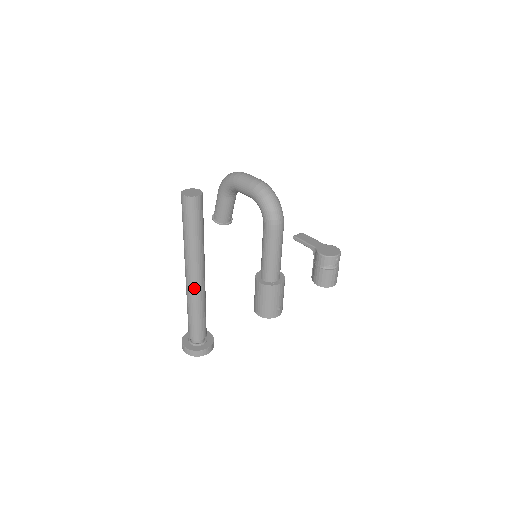
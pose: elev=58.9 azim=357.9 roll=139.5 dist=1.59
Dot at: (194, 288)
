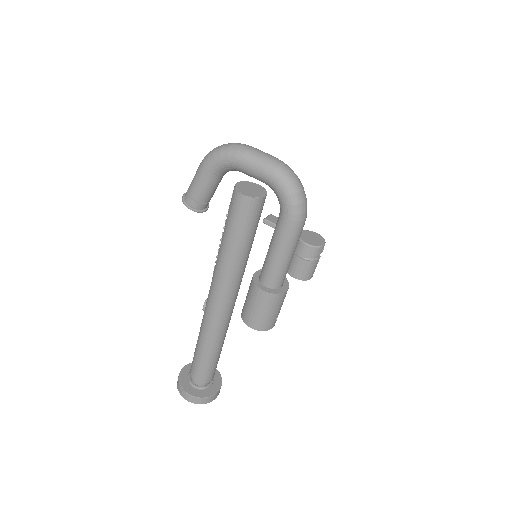
Dot at: (222, 320)
